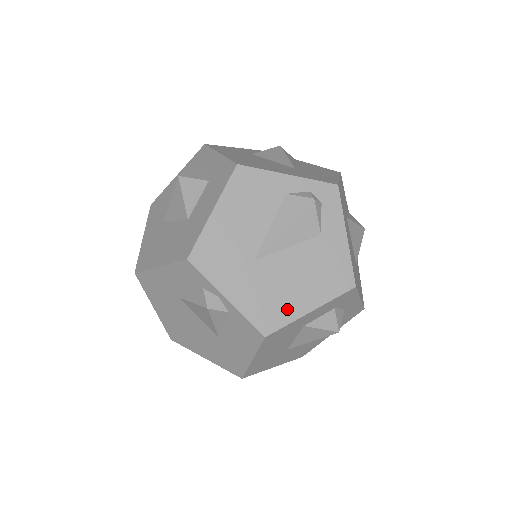
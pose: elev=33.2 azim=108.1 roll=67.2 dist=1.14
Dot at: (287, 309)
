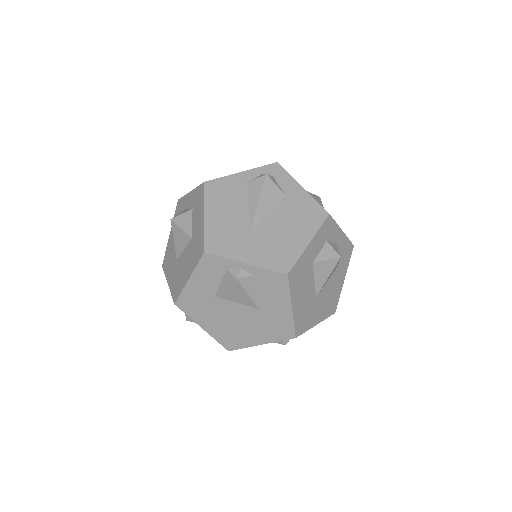
Dot at: (291, 250)
